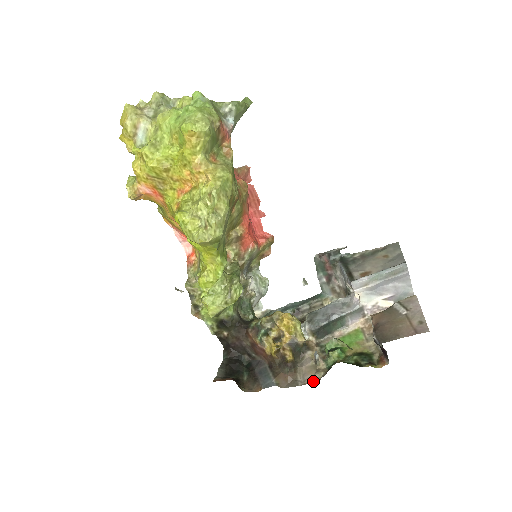
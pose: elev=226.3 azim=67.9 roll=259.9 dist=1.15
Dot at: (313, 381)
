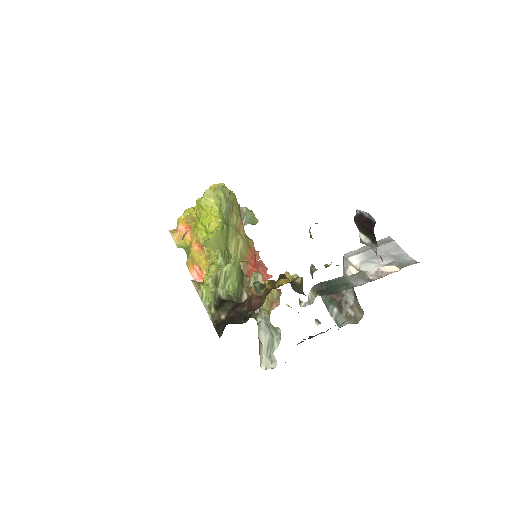
Dot at: occluded
